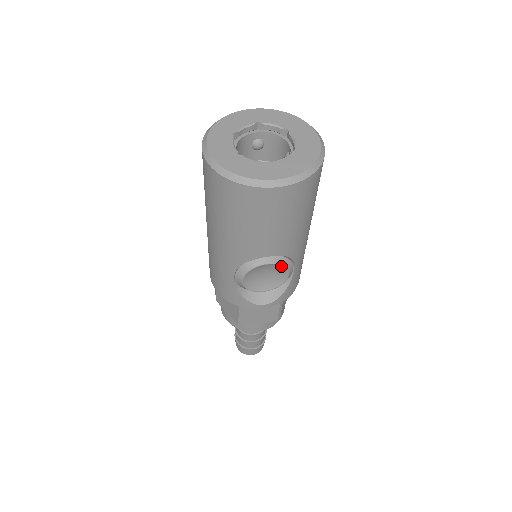
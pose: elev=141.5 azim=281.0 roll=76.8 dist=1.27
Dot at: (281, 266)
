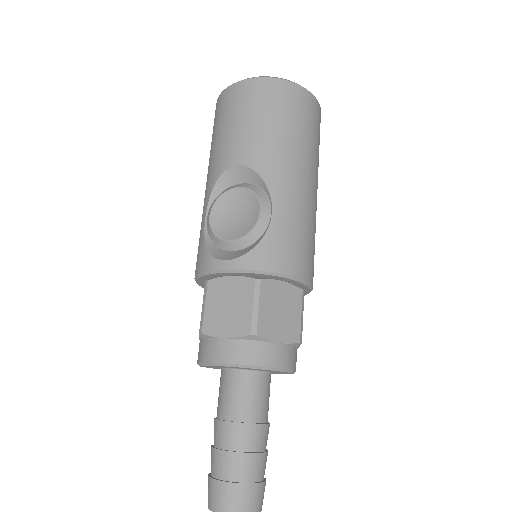
Dot at: (252, 193)
